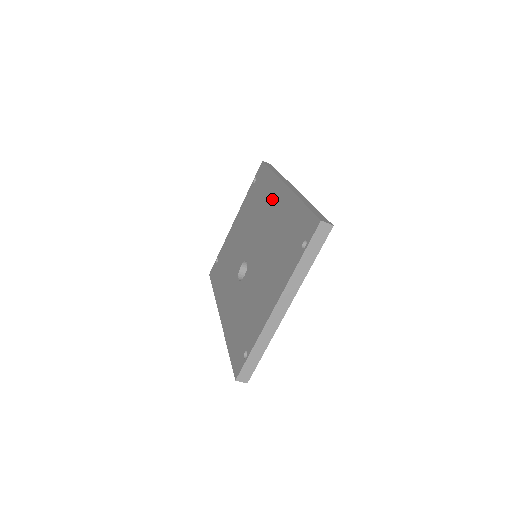
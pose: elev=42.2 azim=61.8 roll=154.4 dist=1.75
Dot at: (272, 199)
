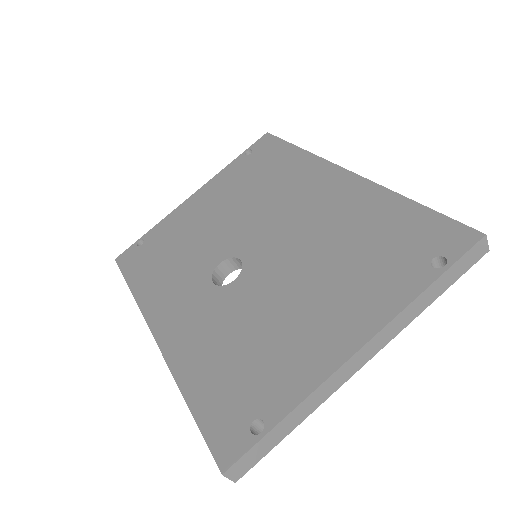
Dot at: (308, 182)
